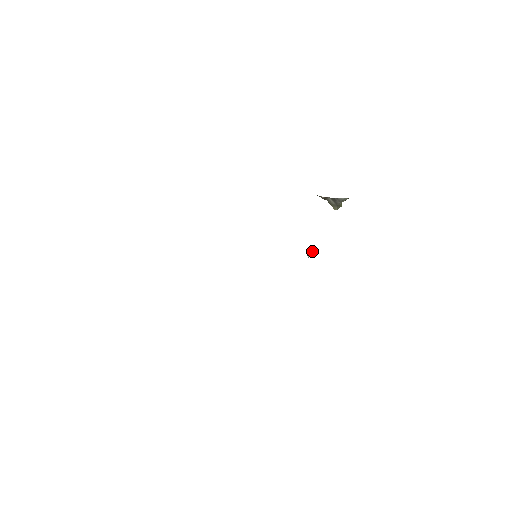
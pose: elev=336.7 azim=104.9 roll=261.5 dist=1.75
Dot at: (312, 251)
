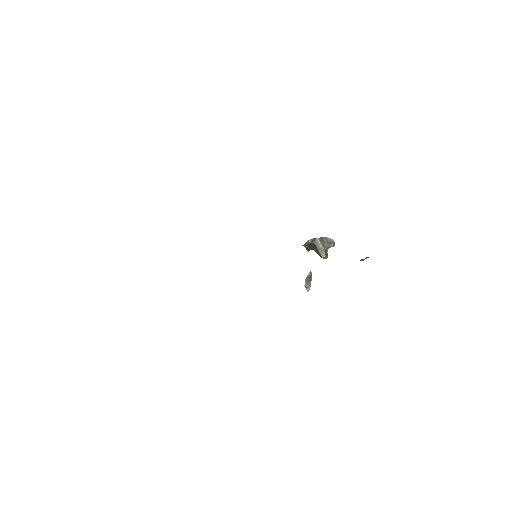
Dot at: occluded
